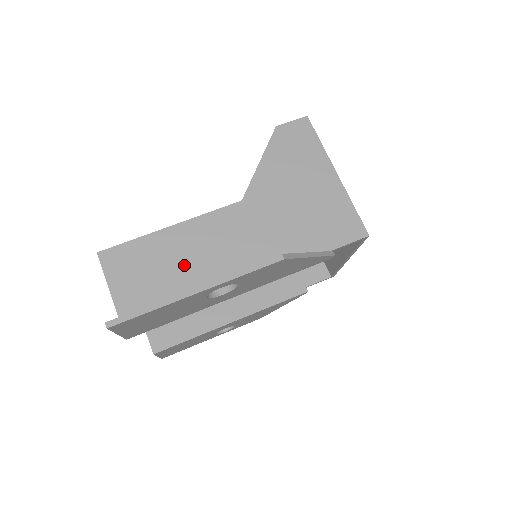
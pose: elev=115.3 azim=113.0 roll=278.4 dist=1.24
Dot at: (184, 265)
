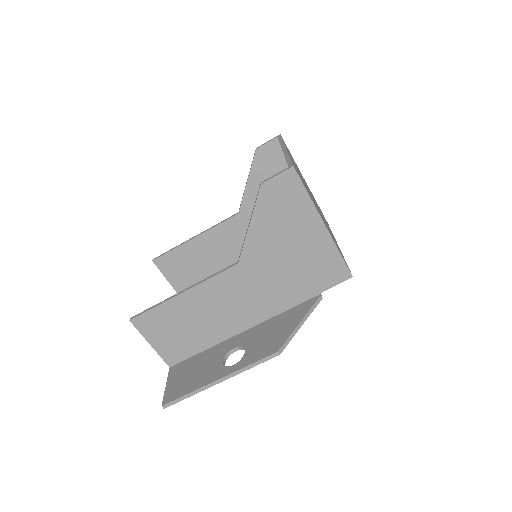
Dot at: (200, 320)
